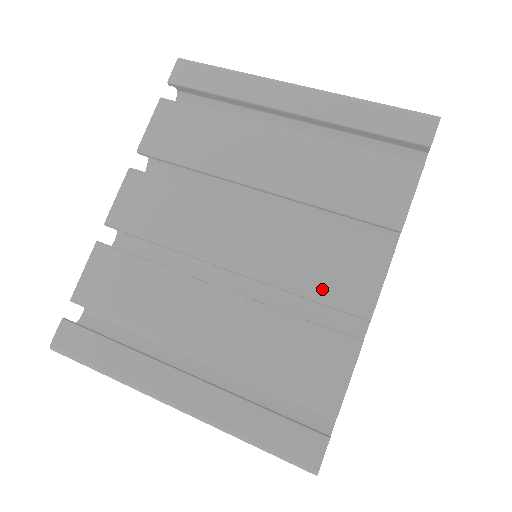
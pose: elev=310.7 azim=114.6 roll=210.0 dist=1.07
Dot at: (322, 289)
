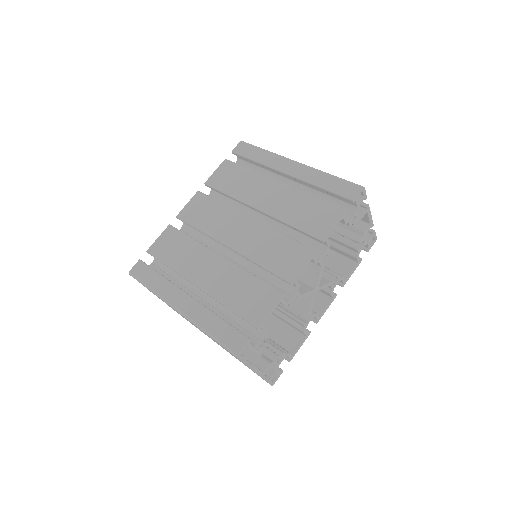
Dot at: (272, 264)
